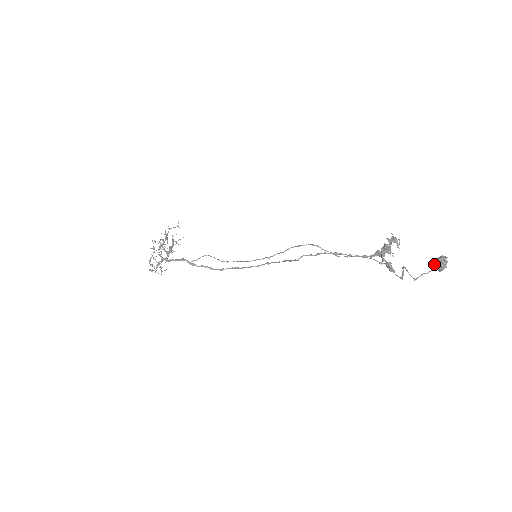
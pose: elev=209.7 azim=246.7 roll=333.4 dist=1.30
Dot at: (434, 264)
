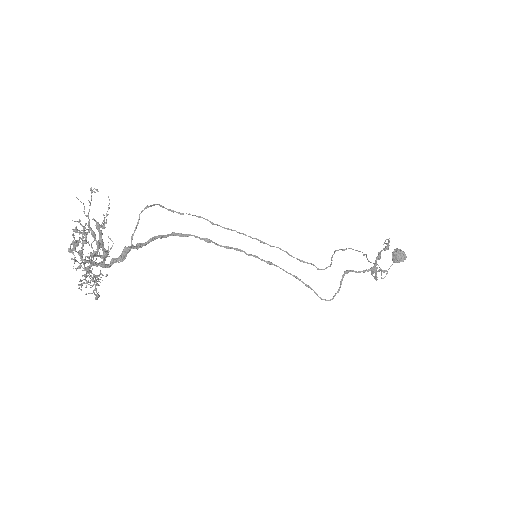
Dot at: occluded
